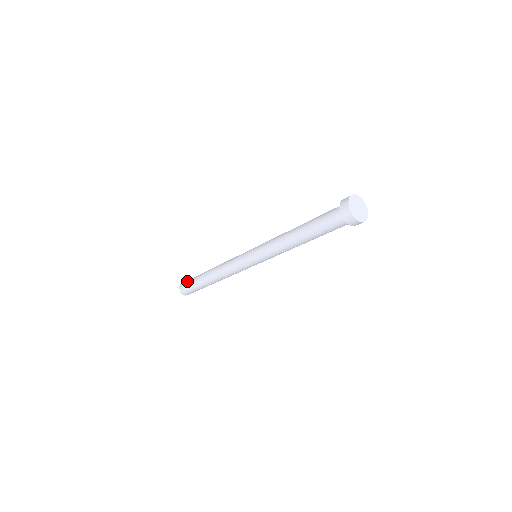
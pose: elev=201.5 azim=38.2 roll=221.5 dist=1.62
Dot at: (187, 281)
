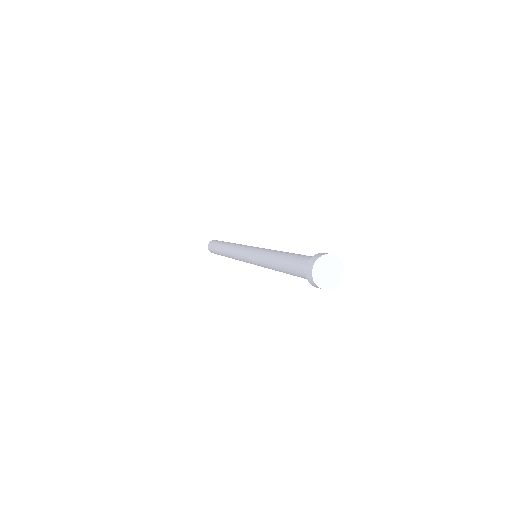
Dot at: (211, 247)
